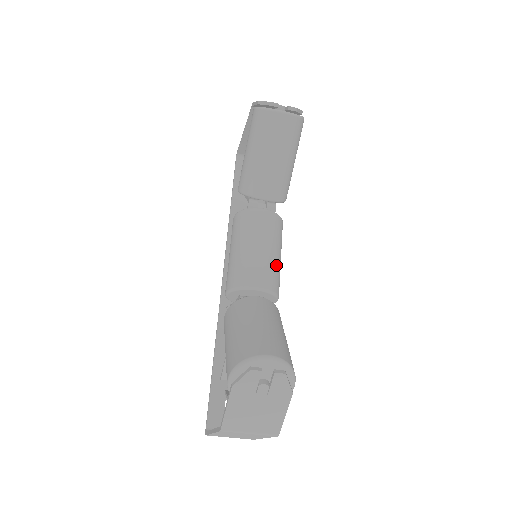
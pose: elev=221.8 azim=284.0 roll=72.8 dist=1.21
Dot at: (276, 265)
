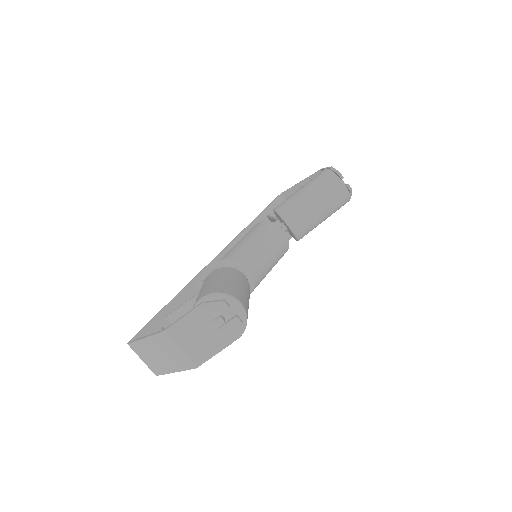
Dot at: (267, 270)
